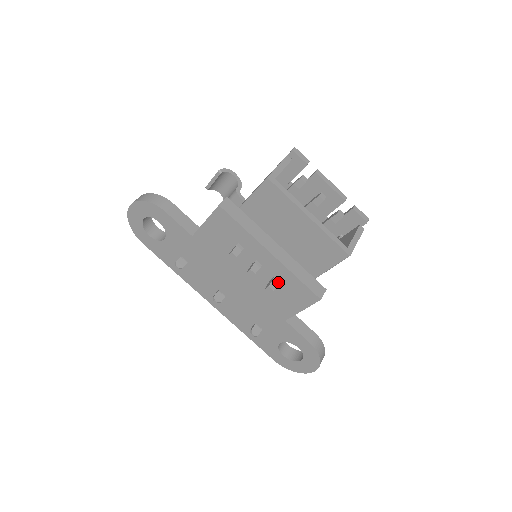
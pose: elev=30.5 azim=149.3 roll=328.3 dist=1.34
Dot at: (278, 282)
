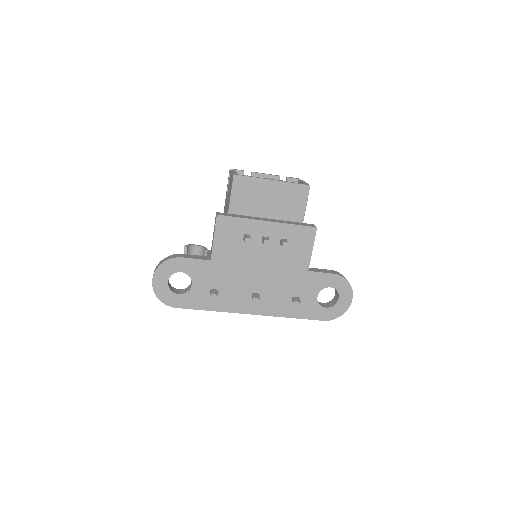
Dot at: (285, 239)
